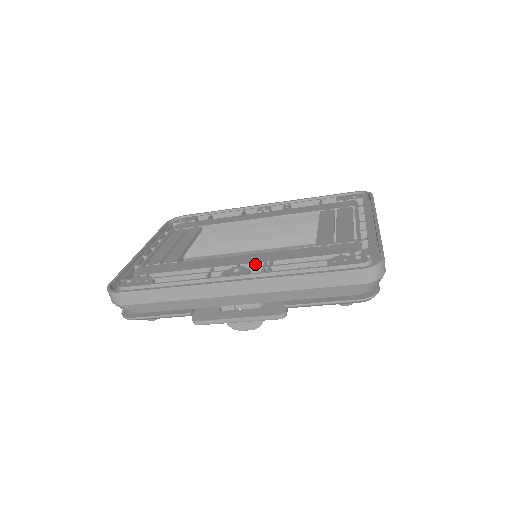
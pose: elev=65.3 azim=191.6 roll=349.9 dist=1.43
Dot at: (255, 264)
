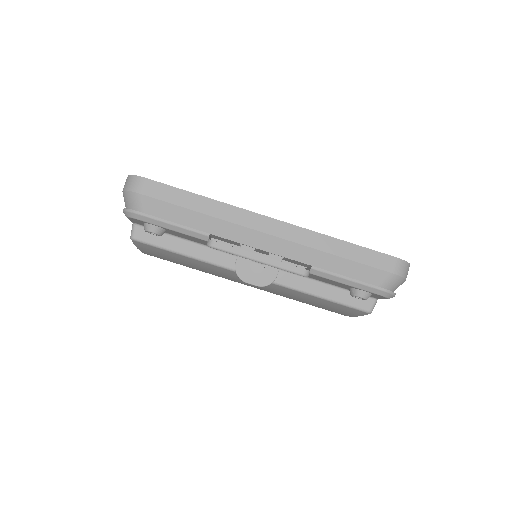
Dot at: occluded
